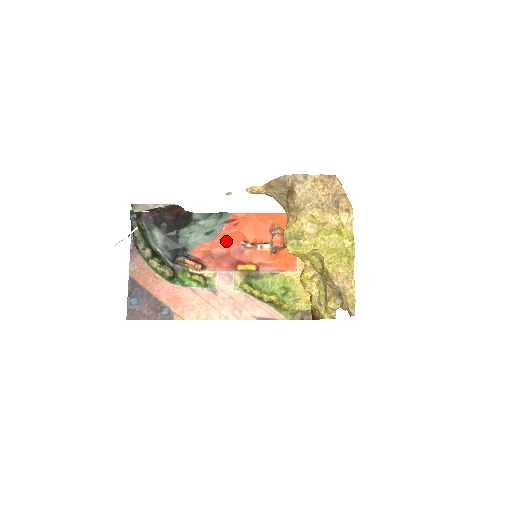
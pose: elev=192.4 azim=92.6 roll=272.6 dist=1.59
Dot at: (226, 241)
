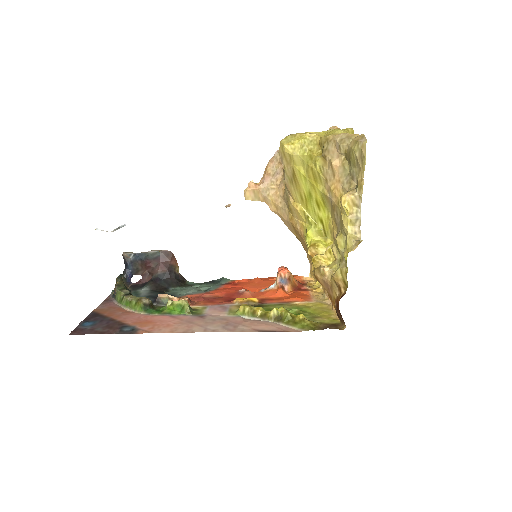
Dot at: (223, 290)
